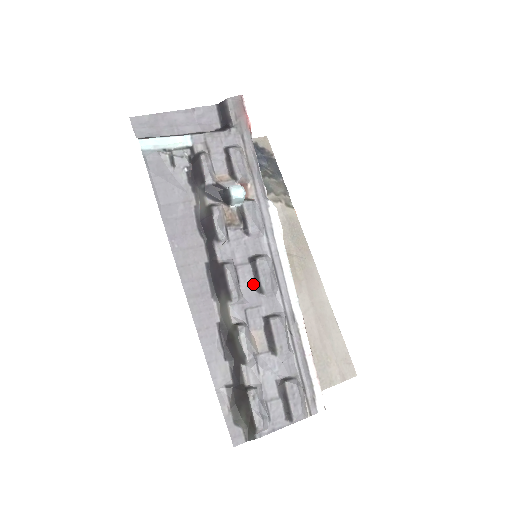
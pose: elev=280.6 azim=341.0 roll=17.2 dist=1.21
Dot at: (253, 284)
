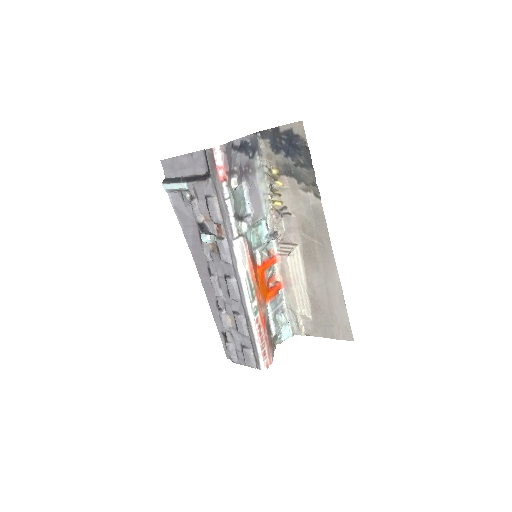
Dot at: (227, 291)
